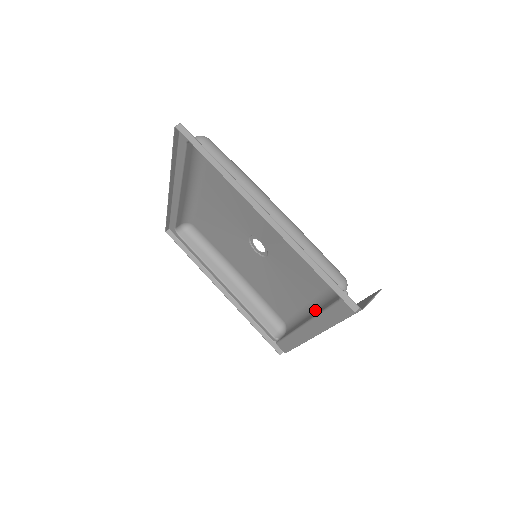
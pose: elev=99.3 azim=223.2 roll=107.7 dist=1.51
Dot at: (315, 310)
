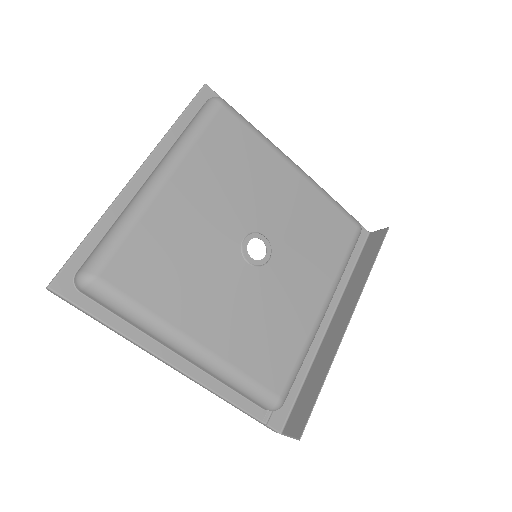
Dot at: (320, 322)
